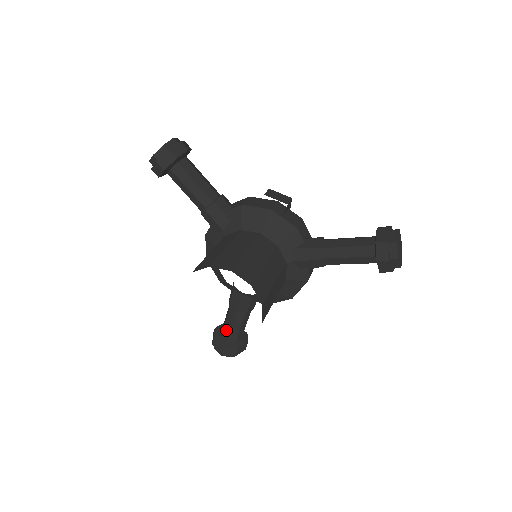
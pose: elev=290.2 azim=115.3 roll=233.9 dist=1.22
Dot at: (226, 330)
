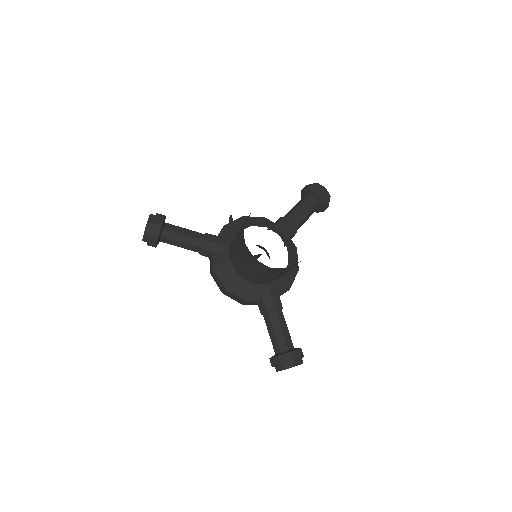
Dot at: (280, 340)
